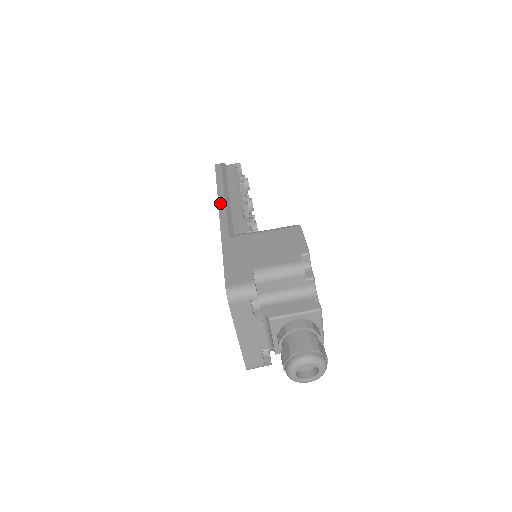
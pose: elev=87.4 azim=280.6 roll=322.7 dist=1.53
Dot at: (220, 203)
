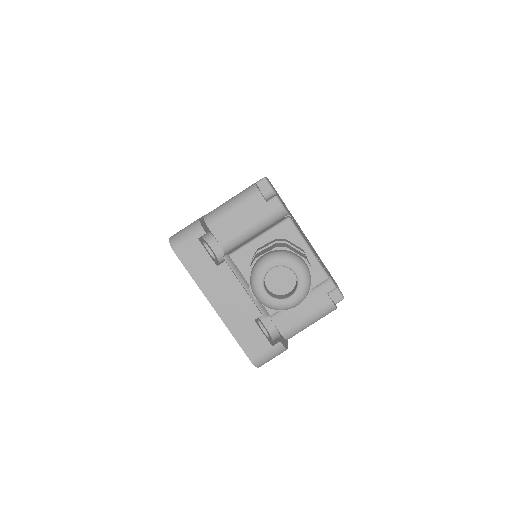
Dot at: occluded
